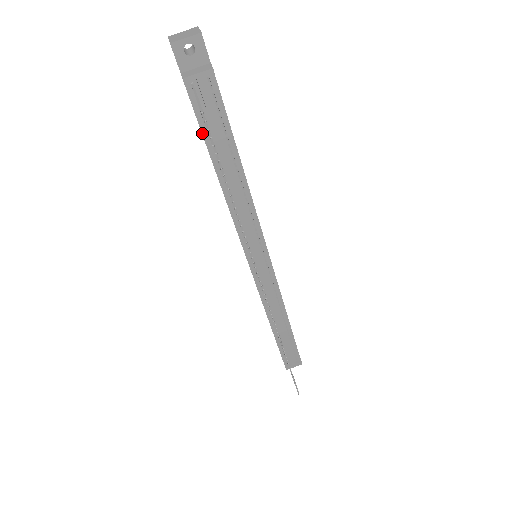
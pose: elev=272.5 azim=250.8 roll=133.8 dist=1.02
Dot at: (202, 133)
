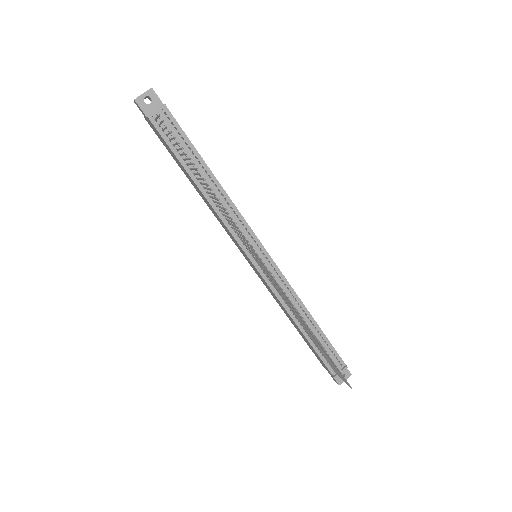
Dot at: (173, 153)
